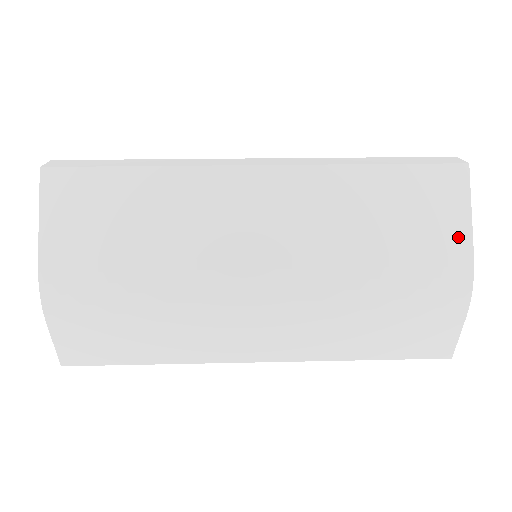
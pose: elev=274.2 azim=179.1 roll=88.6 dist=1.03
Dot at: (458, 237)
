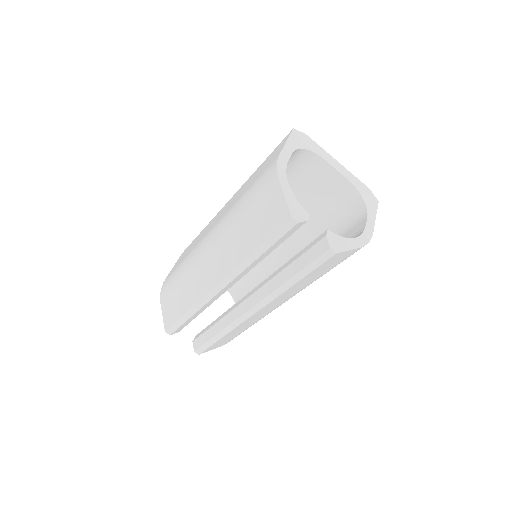
Dot at: occluded
